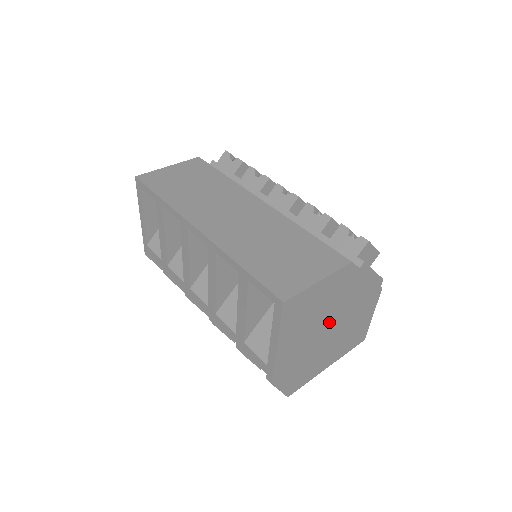
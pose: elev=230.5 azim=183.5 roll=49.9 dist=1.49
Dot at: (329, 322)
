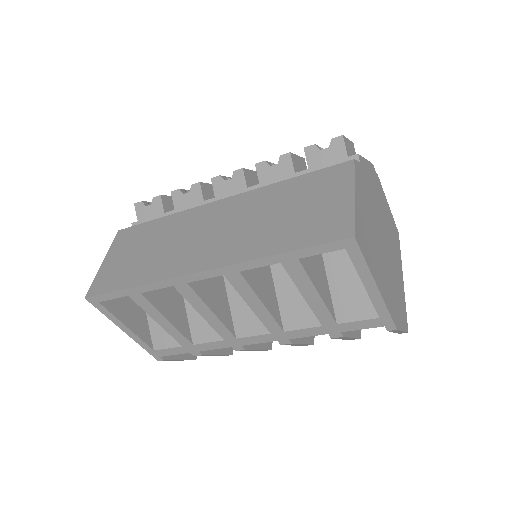
Dot at: (380, 234)
